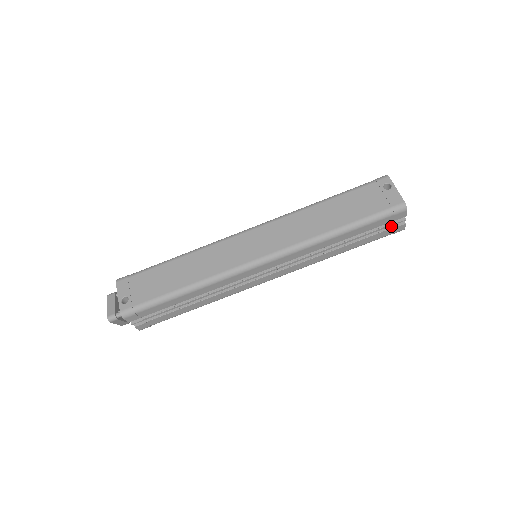
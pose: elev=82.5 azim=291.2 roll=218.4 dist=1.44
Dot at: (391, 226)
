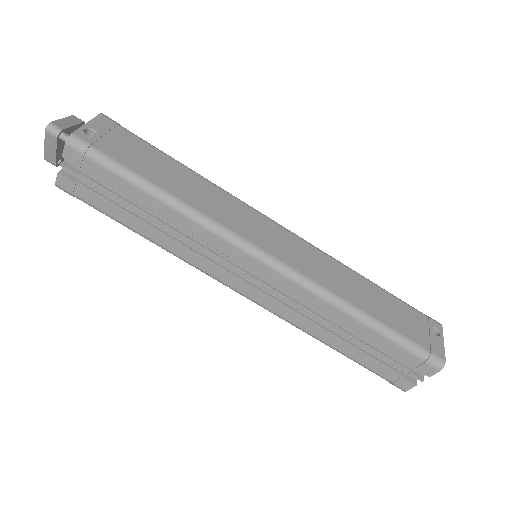
Dot at: (402, 373)
